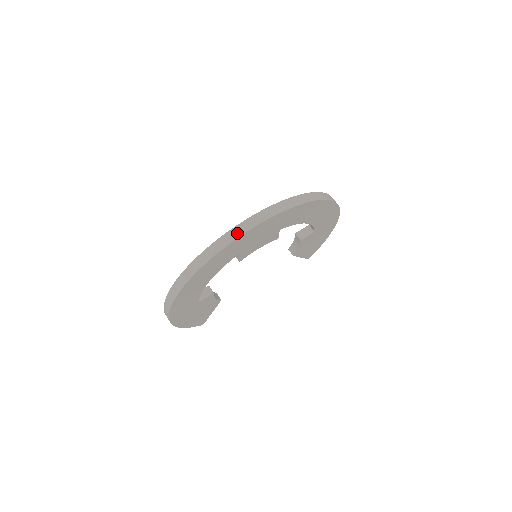
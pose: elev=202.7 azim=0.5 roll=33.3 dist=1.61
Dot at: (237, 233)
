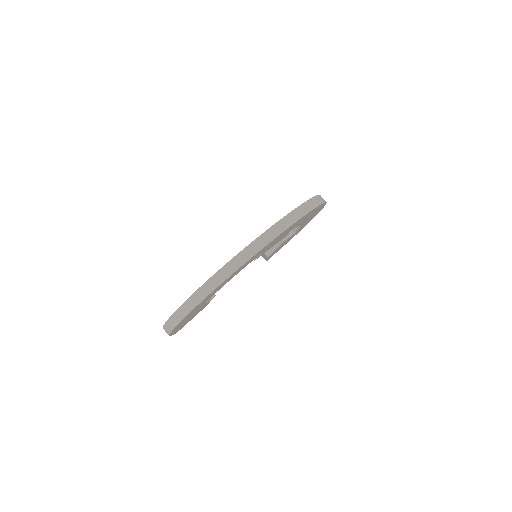
Dot at: (278, 230)
